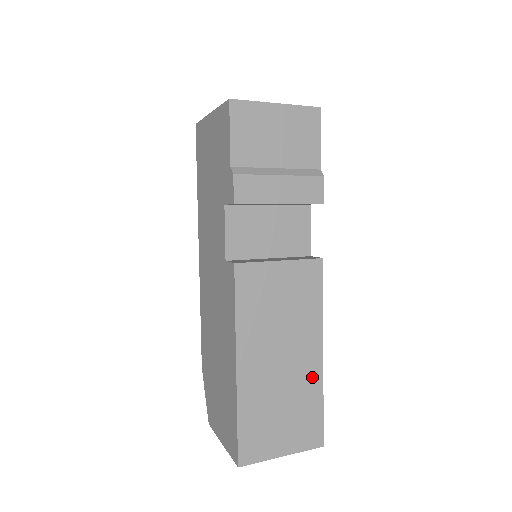
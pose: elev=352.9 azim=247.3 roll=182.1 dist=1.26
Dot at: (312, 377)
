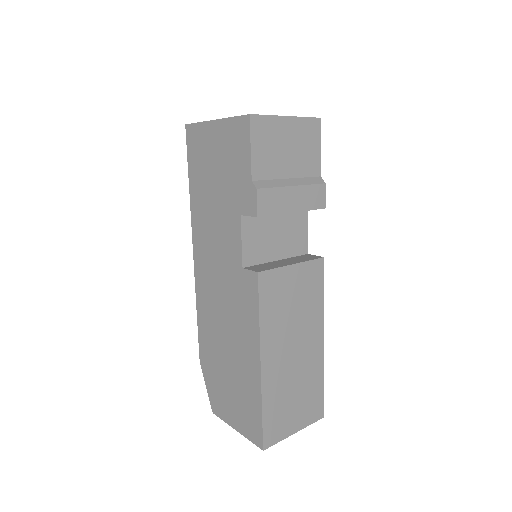
Dot at: (316, 362)
